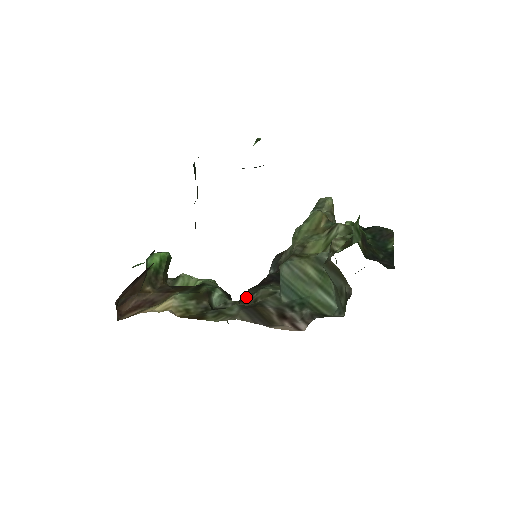
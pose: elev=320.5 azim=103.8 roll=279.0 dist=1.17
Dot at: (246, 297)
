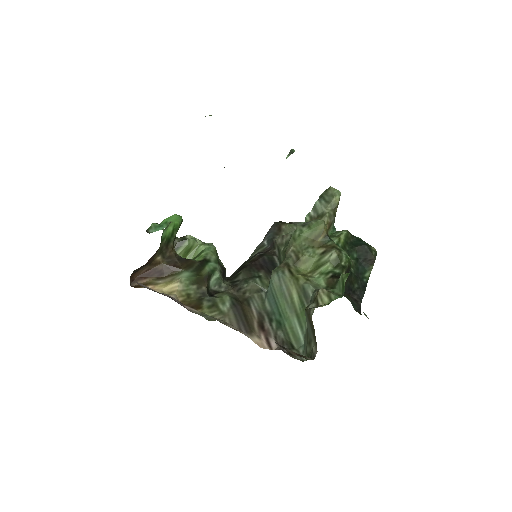
Dot at: (238, 282)
